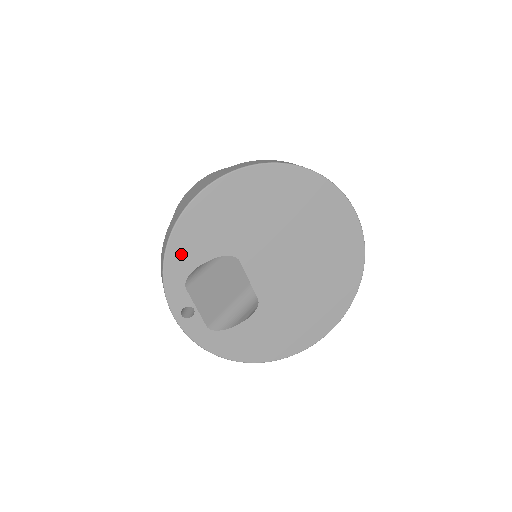
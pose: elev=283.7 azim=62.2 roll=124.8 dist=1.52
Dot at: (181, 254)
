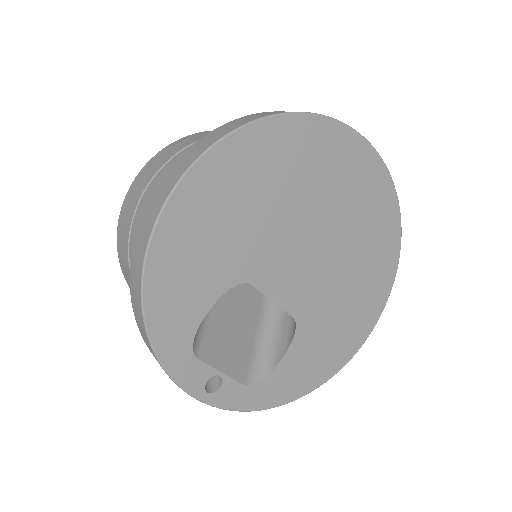
Dot at: (170, 321)
